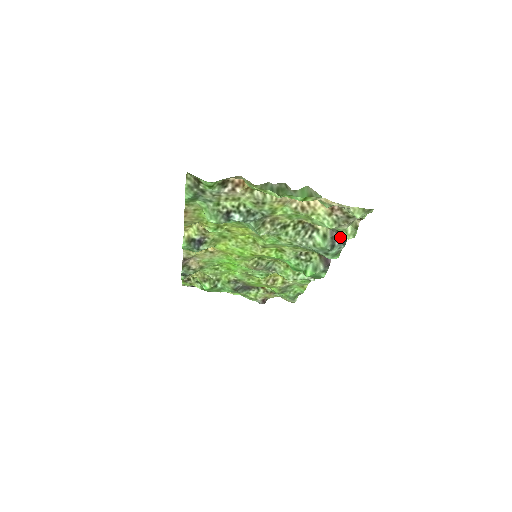
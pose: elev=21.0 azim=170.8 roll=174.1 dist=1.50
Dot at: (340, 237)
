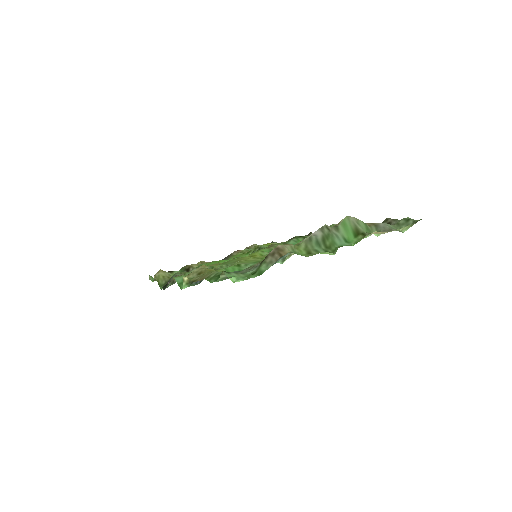
Dot at: occluded
